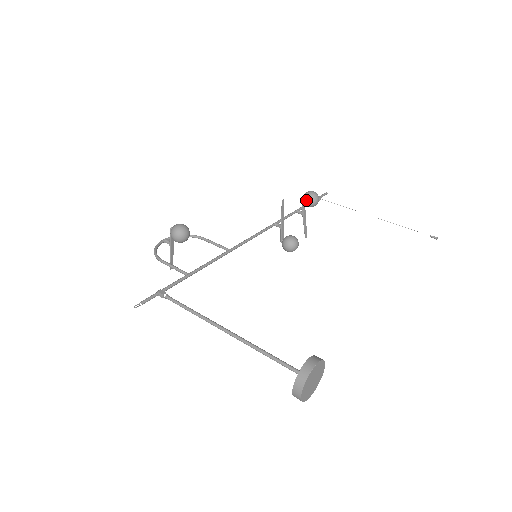
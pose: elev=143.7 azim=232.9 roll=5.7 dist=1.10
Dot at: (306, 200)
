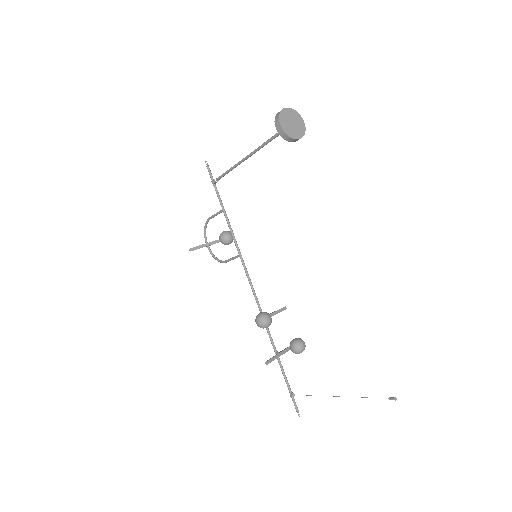
Dot at: (295, 338)
